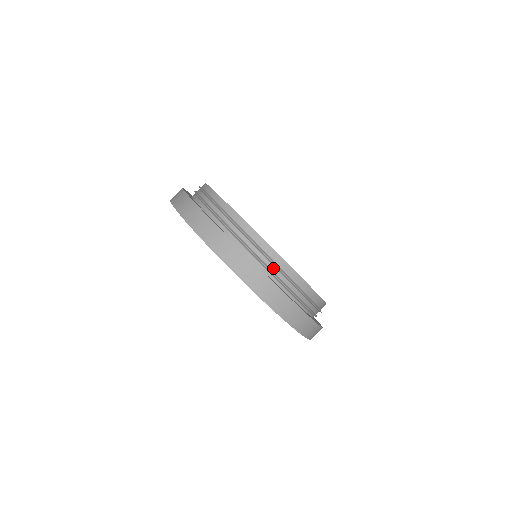
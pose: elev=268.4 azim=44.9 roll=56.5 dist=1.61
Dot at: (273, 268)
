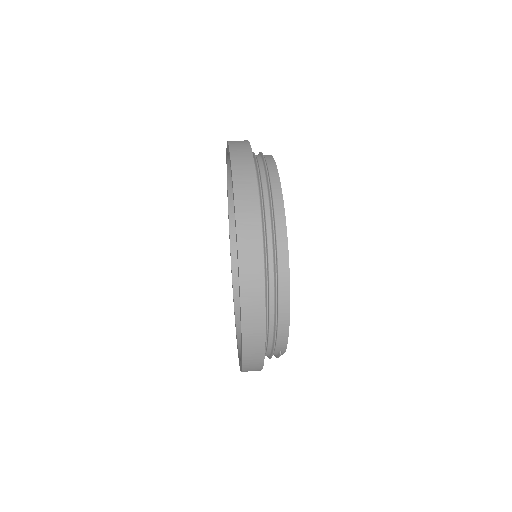
Dot at: (258, 156)
